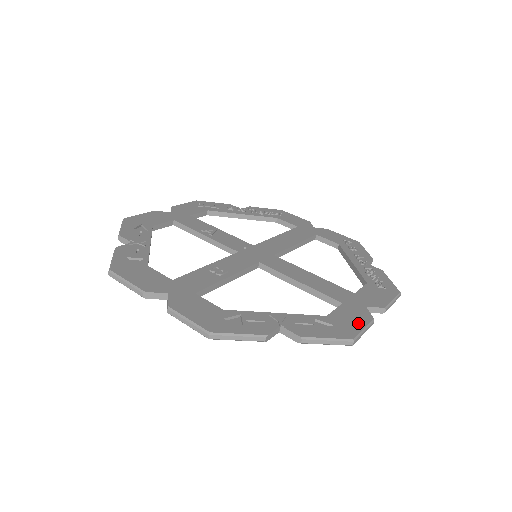
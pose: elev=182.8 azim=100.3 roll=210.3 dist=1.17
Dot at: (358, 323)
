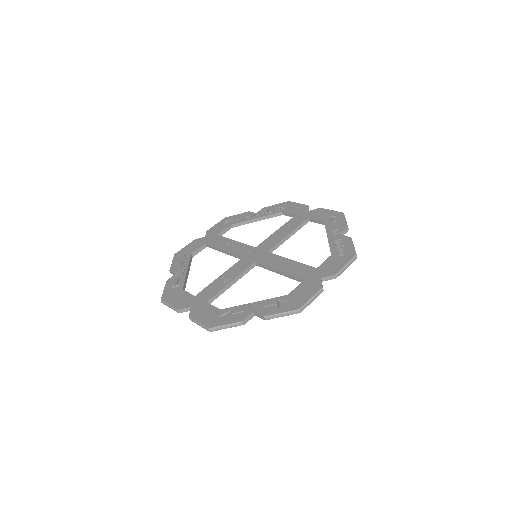
Dot at: (308, 294)
